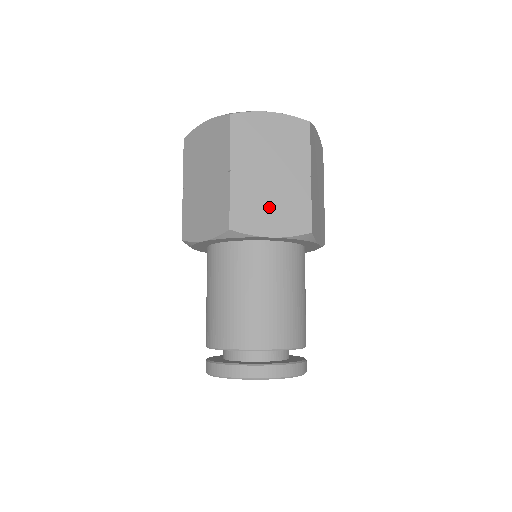
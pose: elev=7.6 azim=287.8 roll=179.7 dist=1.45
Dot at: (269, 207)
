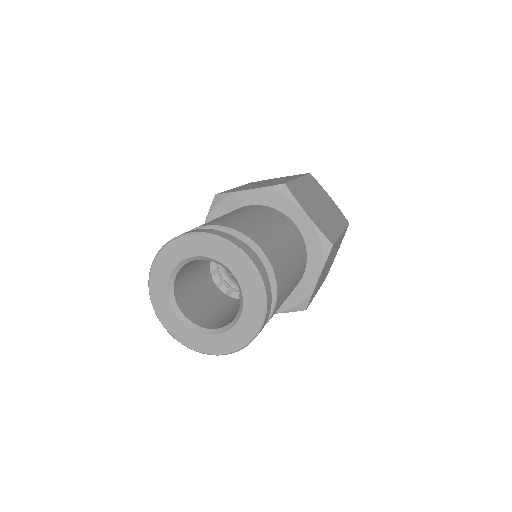
Dot at: occluded
